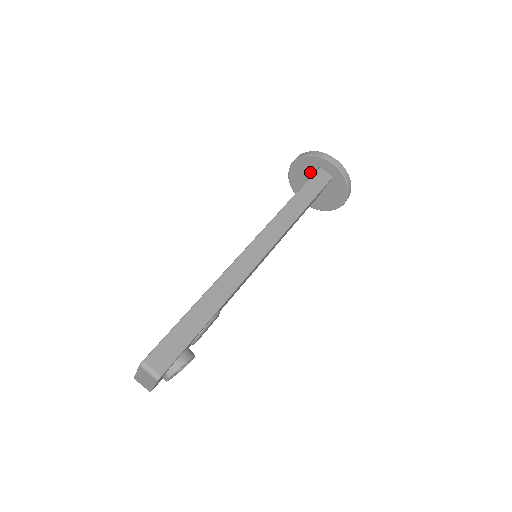
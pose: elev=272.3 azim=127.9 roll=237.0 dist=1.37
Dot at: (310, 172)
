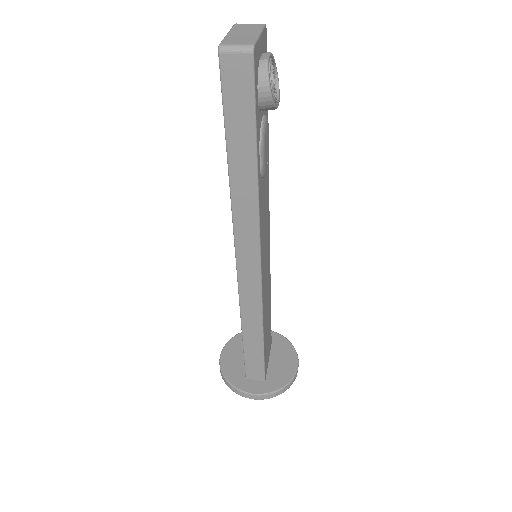
Dot at: occluded
